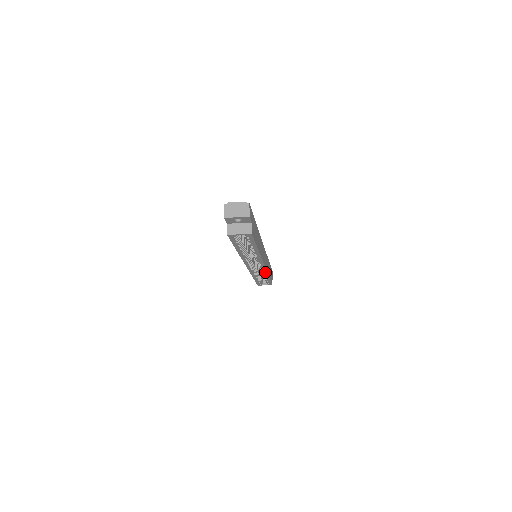
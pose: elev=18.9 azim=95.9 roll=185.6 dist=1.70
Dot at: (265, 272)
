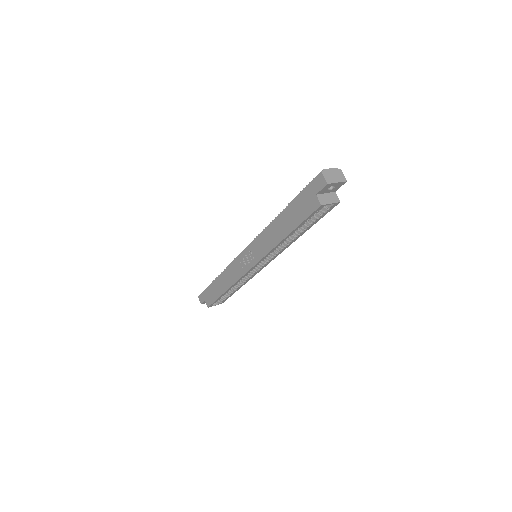
Dot at: (251, 277)
